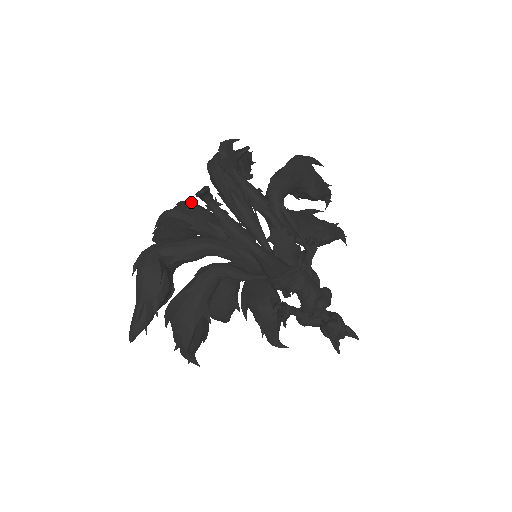
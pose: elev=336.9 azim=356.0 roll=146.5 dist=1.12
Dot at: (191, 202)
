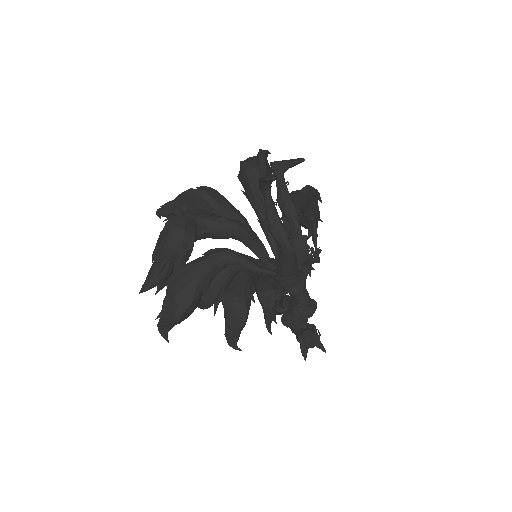
Dot at: (215, 190)
